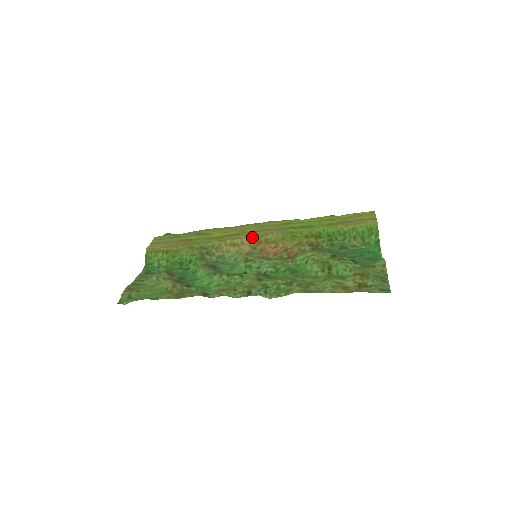
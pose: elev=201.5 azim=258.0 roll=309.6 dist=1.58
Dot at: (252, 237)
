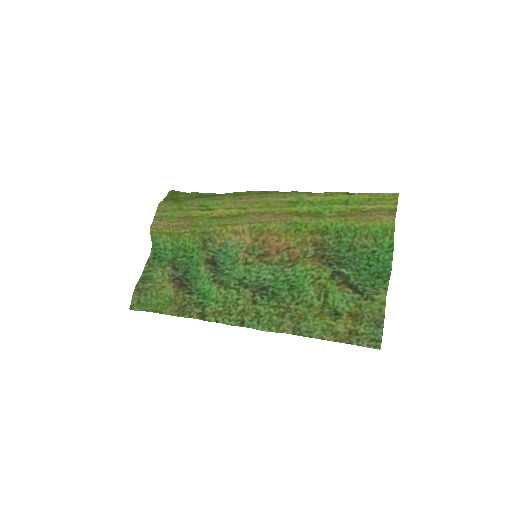
Dot at: (253, 226)
